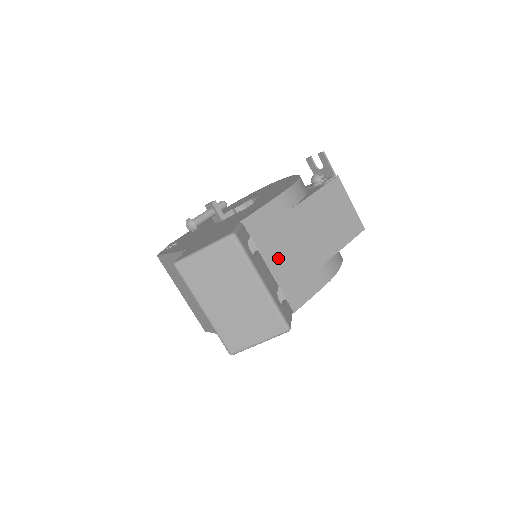
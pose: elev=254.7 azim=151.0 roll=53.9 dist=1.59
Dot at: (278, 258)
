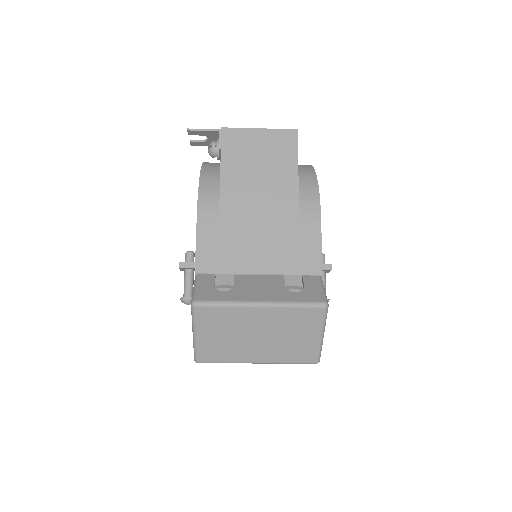
Dot at: (256, 257)
